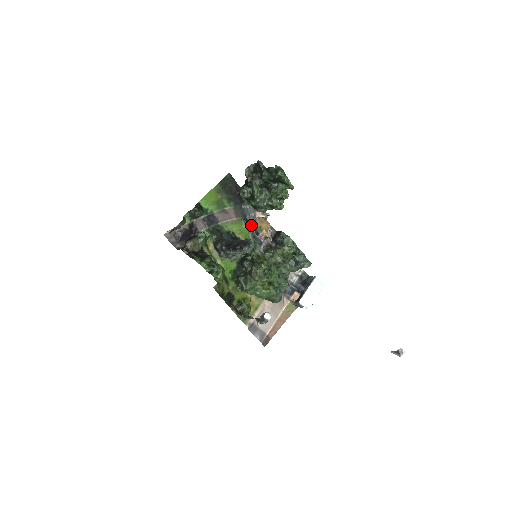
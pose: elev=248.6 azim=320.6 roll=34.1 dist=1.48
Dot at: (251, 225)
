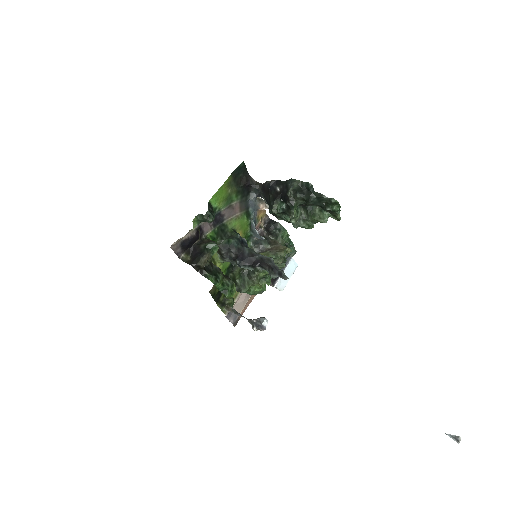
Dot at: (253, 219)
